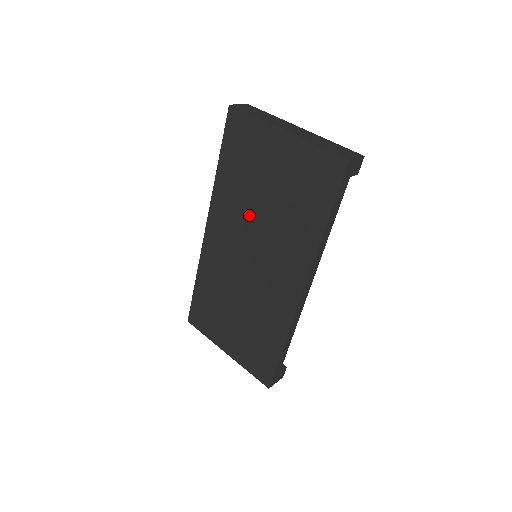
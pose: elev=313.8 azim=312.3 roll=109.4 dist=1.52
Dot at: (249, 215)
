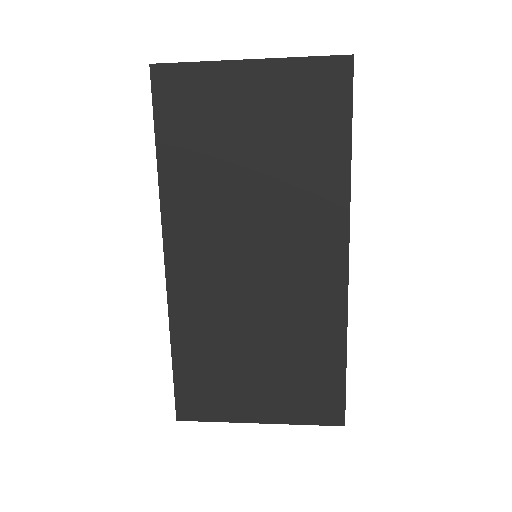
Dot at: (232, 200)
